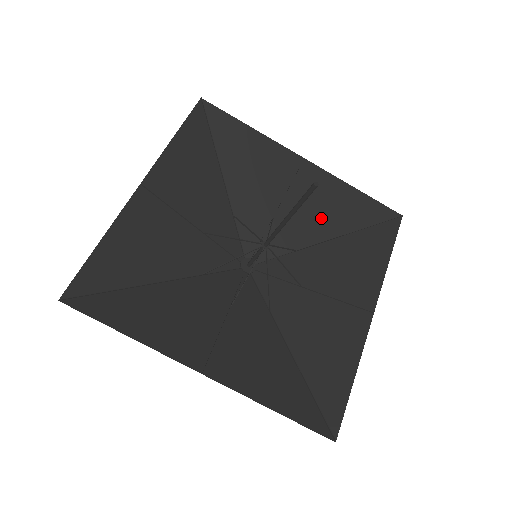
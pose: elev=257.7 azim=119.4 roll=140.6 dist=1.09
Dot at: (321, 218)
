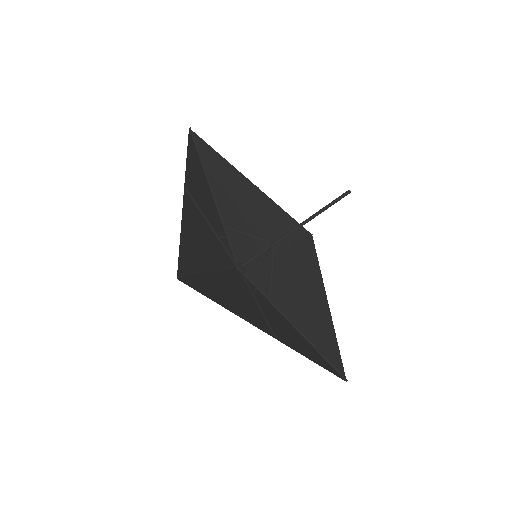
Dot at: (273, 233)
